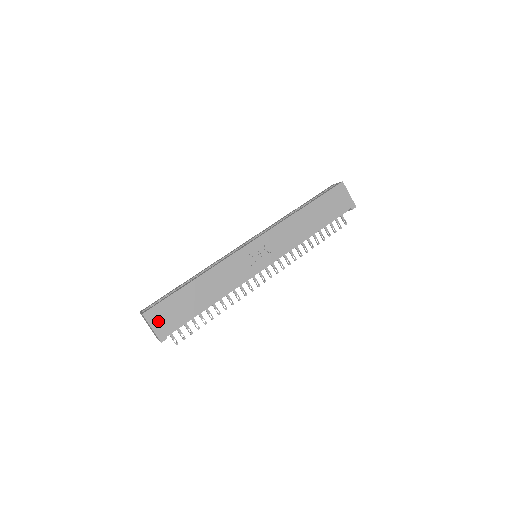
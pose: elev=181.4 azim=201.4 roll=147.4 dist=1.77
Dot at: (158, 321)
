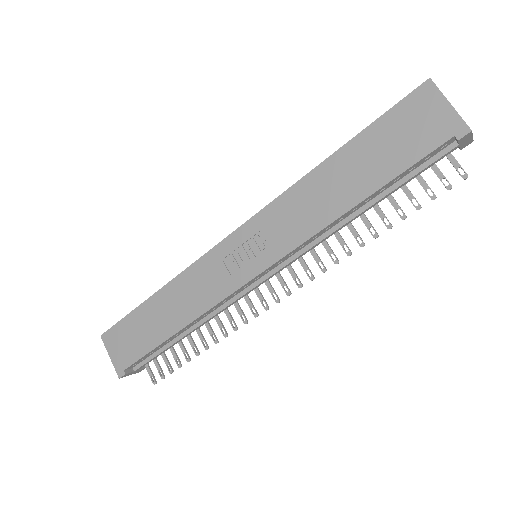
Dot at: (116, 348)
